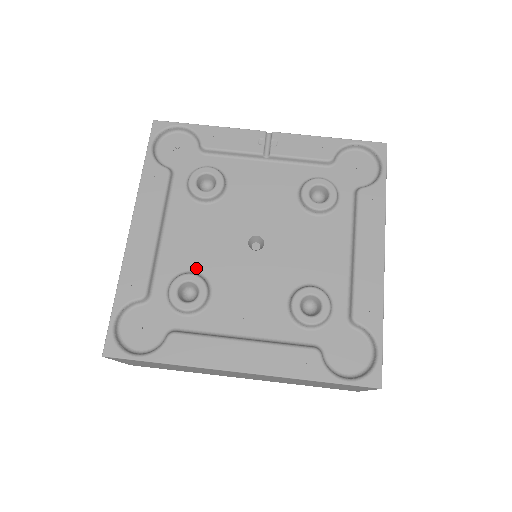
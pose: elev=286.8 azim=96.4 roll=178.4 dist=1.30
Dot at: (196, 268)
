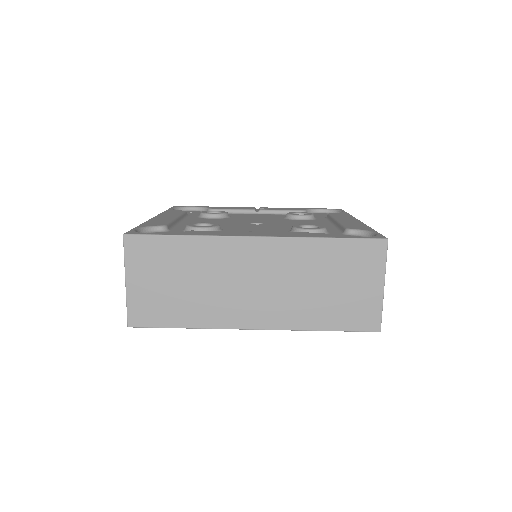
Dot at: occluded
